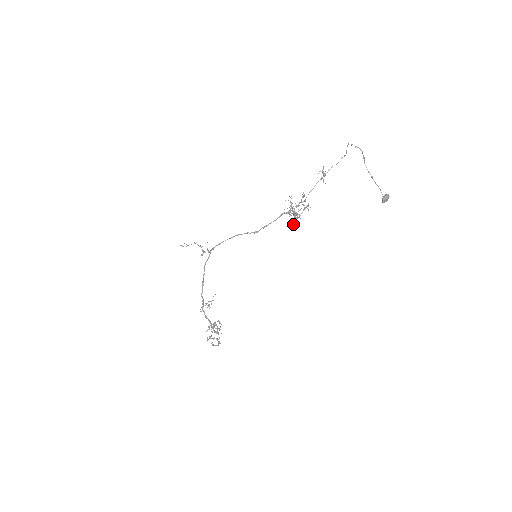
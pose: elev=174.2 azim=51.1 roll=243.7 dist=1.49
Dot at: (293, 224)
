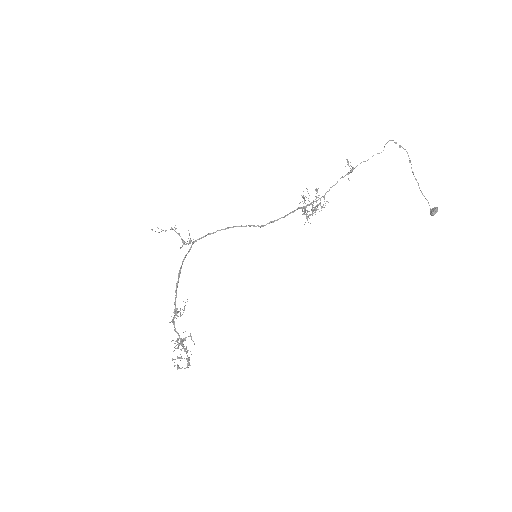
Dot at: occluded
